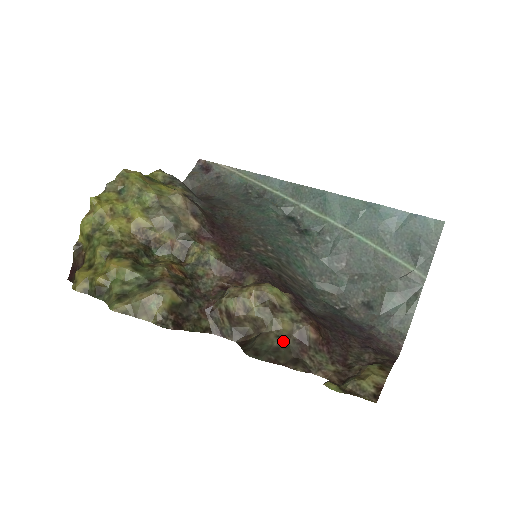
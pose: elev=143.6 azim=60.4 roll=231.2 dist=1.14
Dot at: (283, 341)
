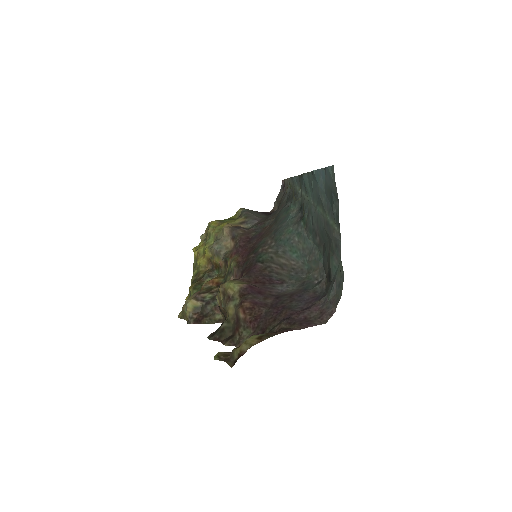
Dot at: (228, 323)
